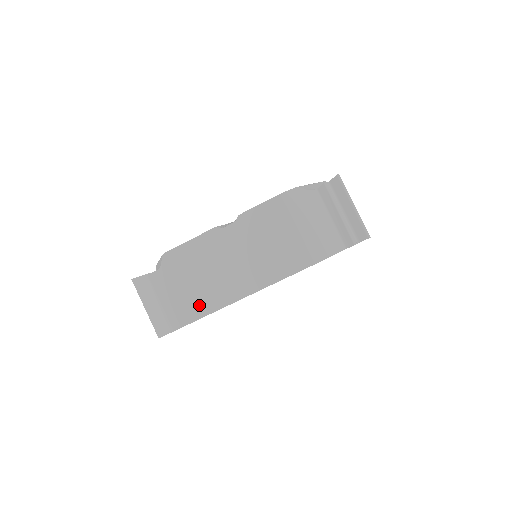
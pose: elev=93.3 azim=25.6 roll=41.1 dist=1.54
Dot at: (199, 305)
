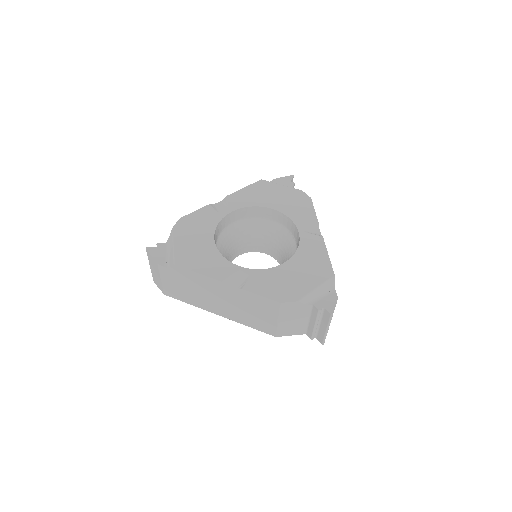
Dot at: (188, 298)
